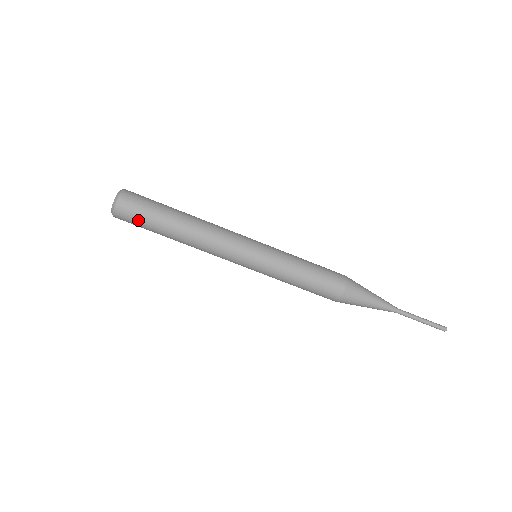
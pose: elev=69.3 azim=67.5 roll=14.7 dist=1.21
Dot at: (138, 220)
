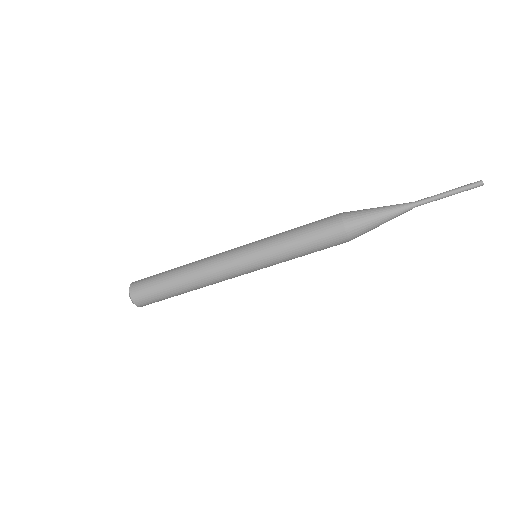
Dot at: (151, 293)
